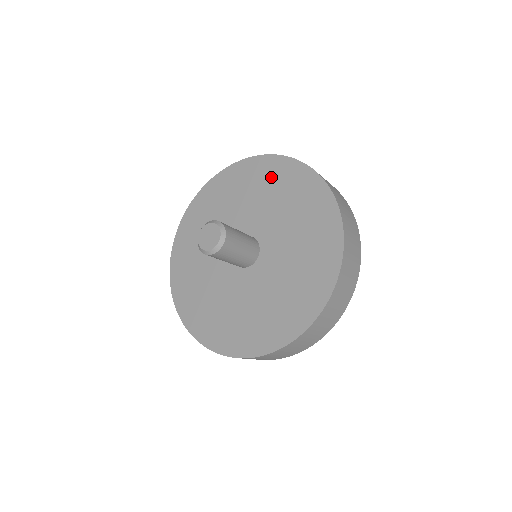
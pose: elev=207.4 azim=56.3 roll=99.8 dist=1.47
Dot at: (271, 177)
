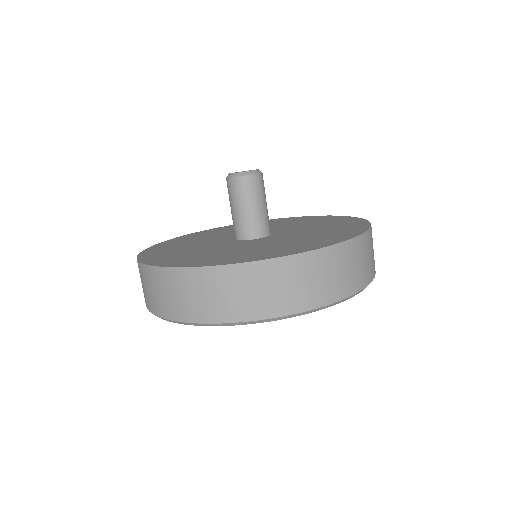
Dot at: (291, 220)
